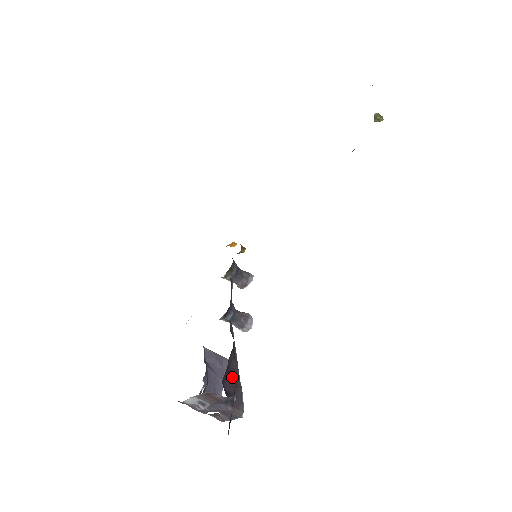
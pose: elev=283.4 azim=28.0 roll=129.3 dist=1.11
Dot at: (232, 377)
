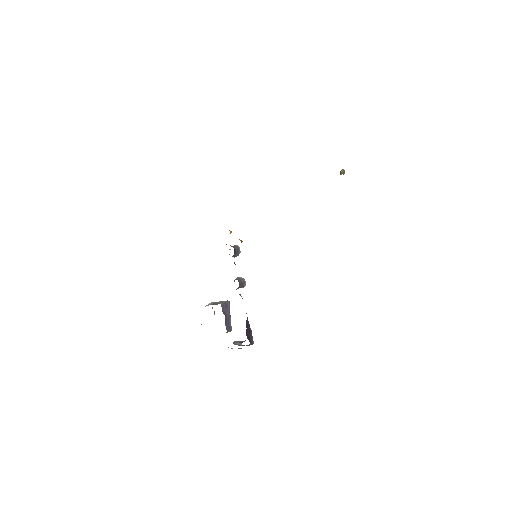
Dot at: (248, 328)
